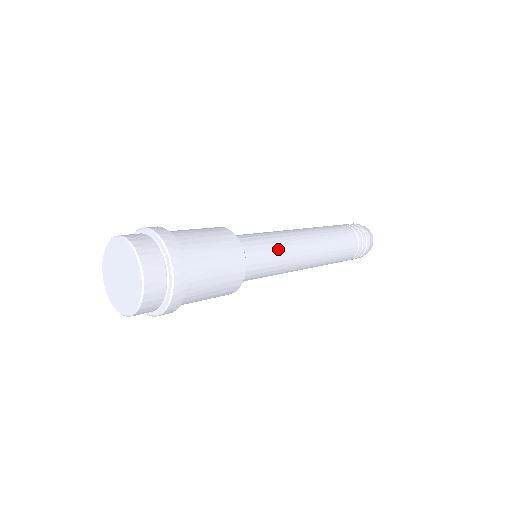
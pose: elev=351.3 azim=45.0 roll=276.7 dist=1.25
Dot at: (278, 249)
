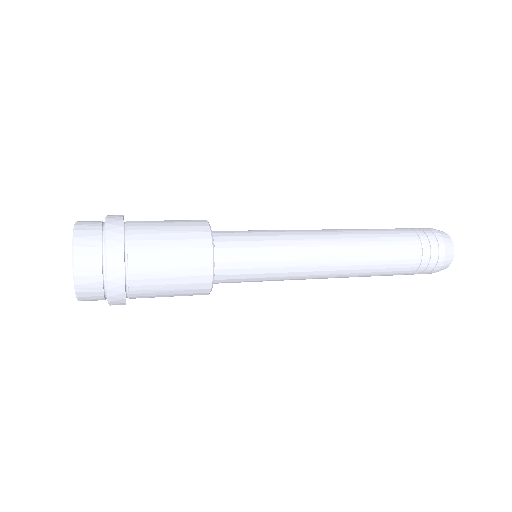
Dot at: (273, 242)
